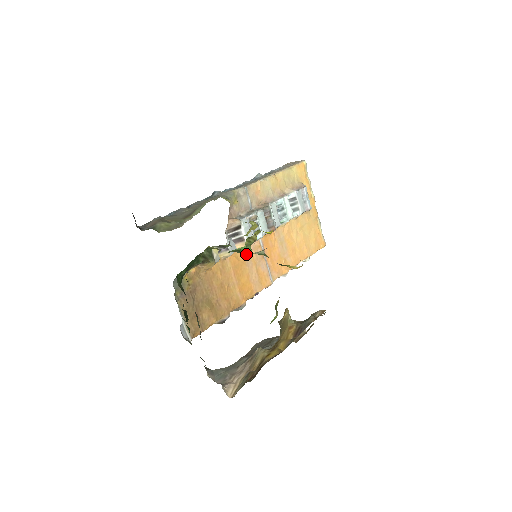
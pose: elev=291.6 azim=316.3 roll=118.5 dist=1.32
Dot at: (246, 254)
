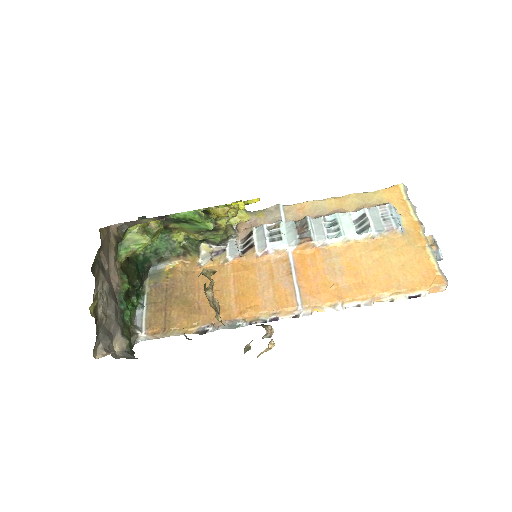
Dot at: (261, 266)
